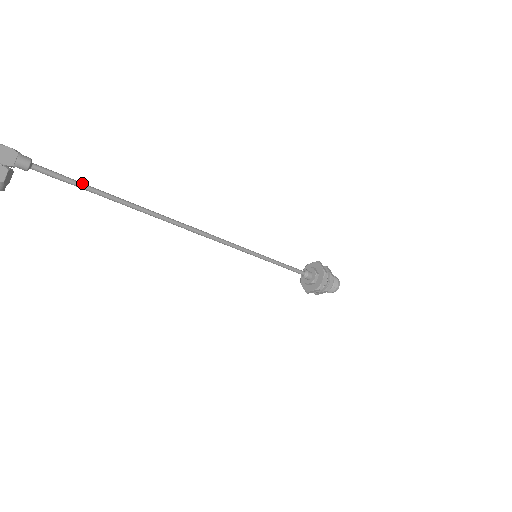
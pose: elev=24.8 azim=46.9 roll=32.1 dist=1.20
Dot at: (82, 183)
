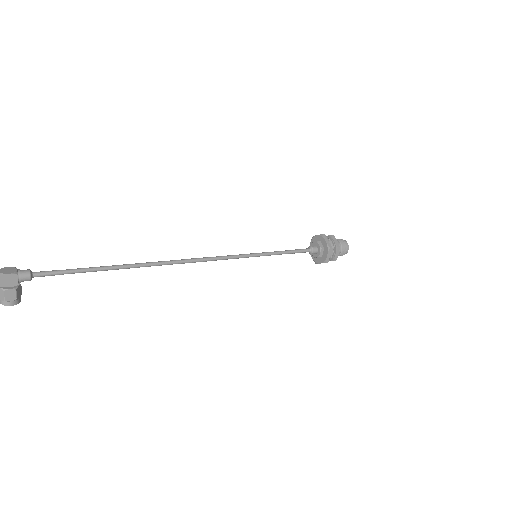
Dot at: (78, 269)
